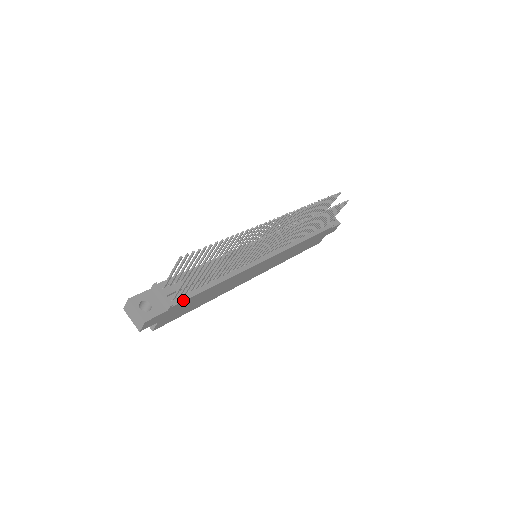
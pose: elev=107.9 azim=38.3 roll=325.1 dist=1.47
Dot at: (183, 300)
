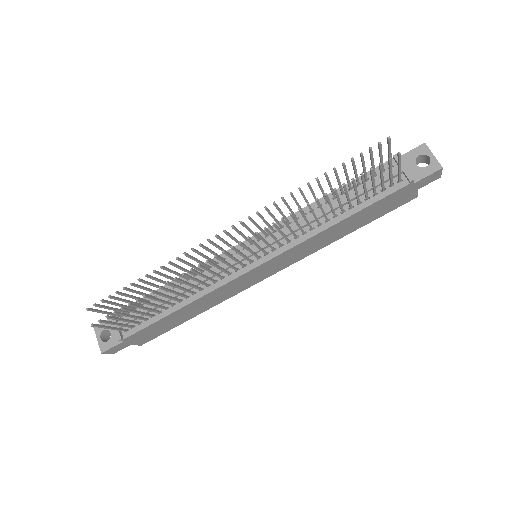
Dot at: (136, 331)
